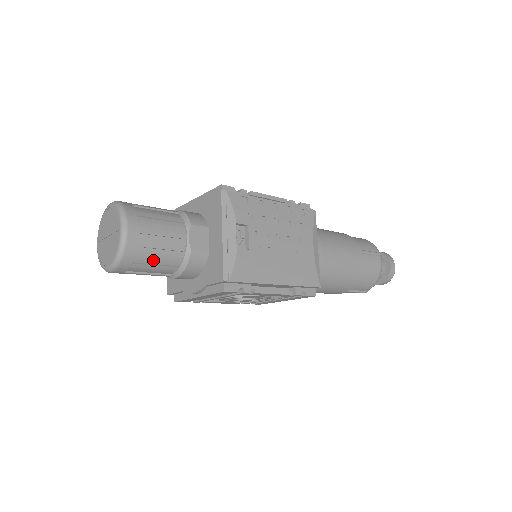
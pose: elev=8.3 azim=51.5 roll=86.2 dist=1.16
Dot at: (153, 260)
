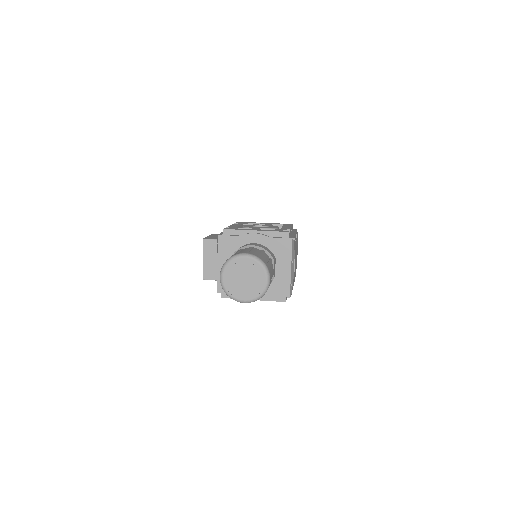
Dot at: occluded
